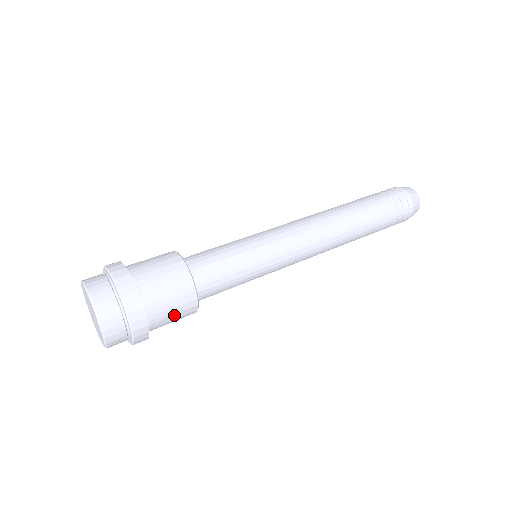
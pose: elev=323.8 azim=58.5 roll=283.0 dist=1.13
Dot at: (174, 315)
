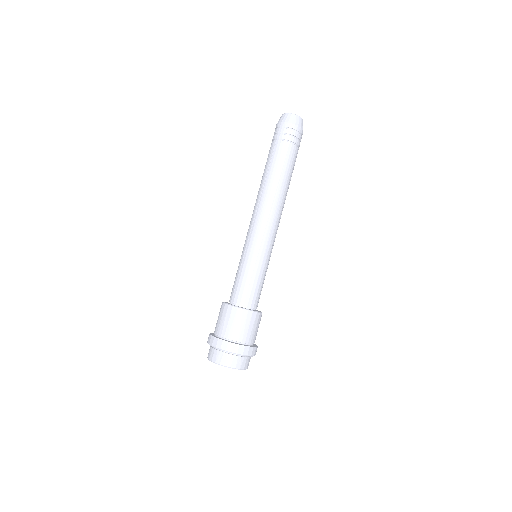
Dot at: occluded
